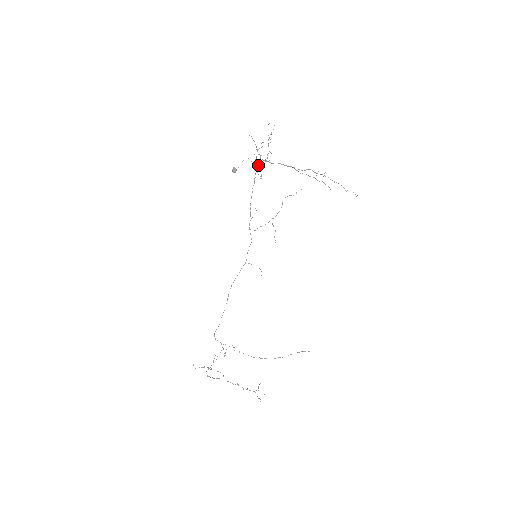
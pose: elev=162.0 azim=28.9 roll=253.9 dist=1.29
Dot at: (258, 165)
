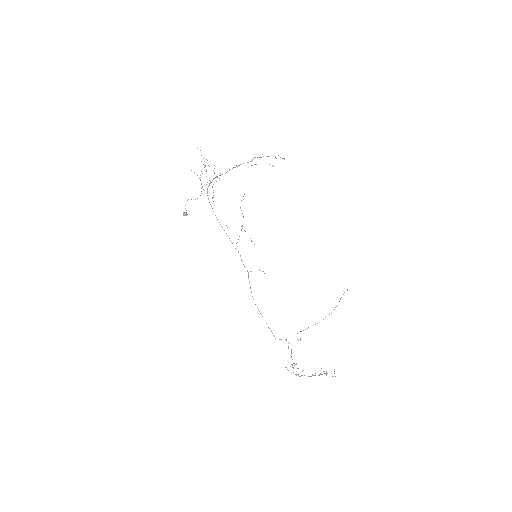
Dot at: (207, 190)
